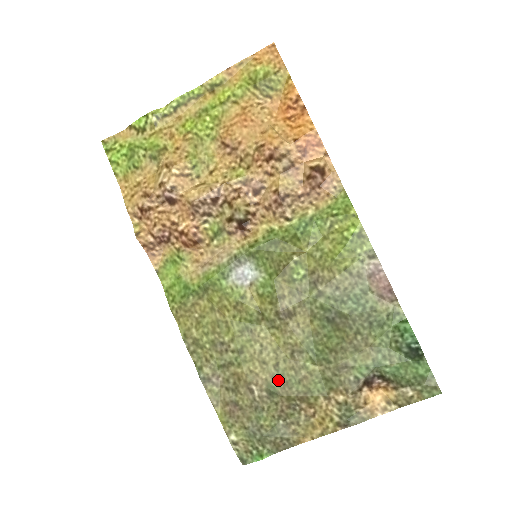
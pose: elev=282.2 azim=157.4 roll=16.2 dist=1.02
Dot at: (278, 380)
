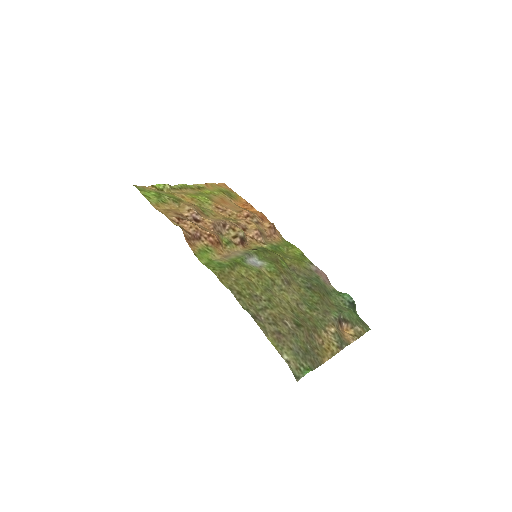
Dot at: (297, 318)
